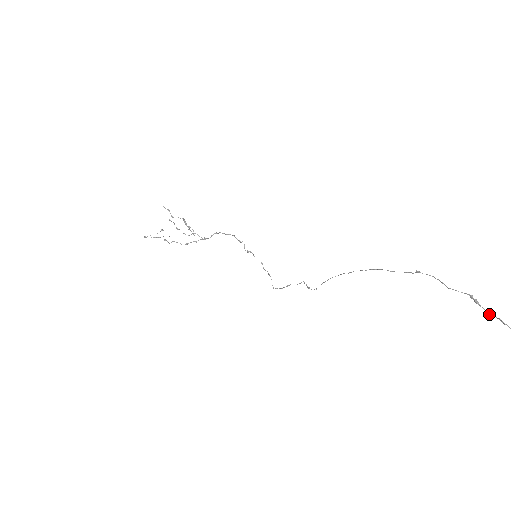
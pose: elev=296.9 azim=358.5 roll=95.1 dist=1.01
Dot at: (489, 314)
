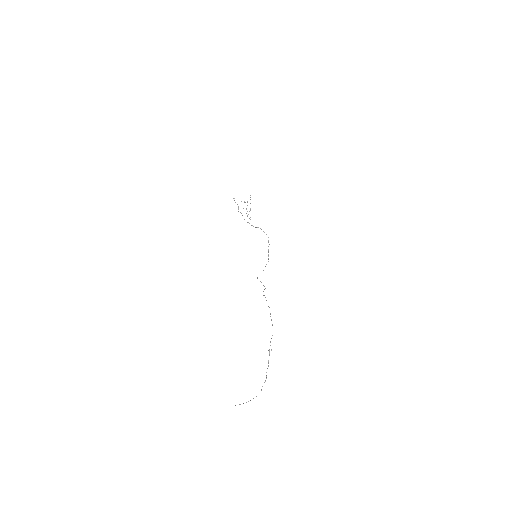
Dot at: (268, 362)
